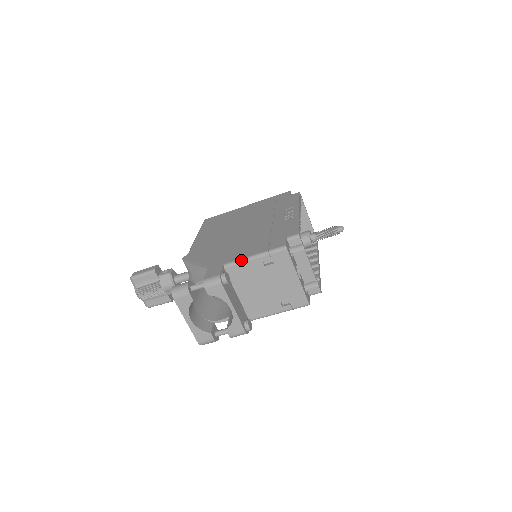
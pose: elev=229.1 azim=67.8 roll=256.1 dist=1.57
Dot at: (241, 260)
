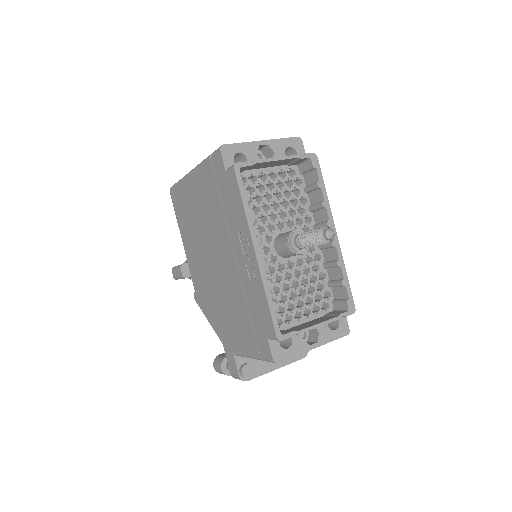
Dot at: occluded
